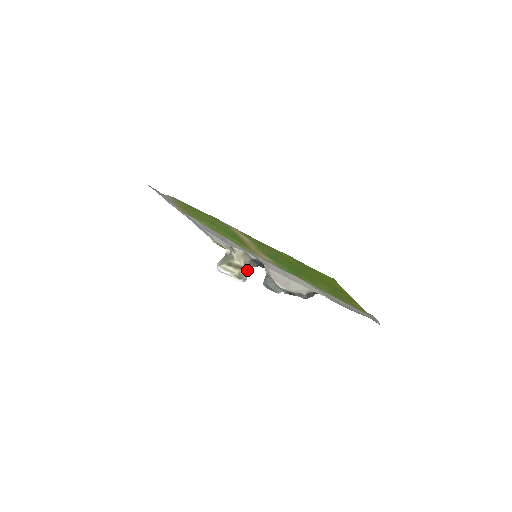
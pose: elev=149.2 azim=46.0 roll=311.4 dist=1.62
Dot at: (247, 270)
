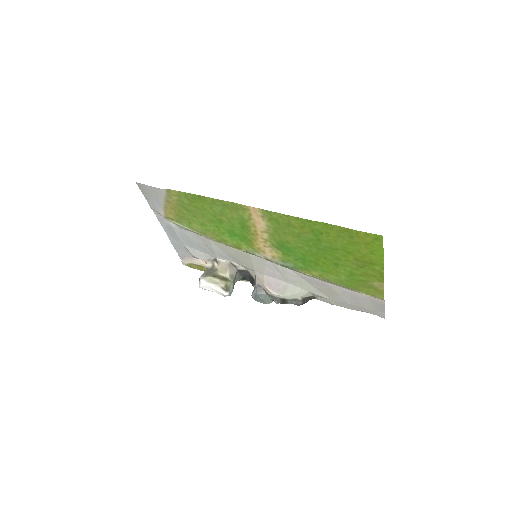
Dot at: (233, 282)
